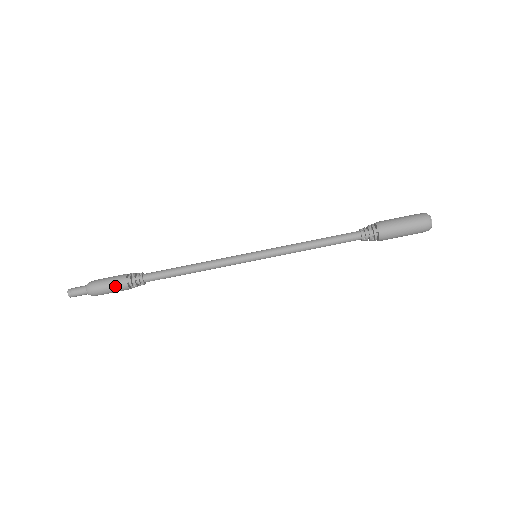
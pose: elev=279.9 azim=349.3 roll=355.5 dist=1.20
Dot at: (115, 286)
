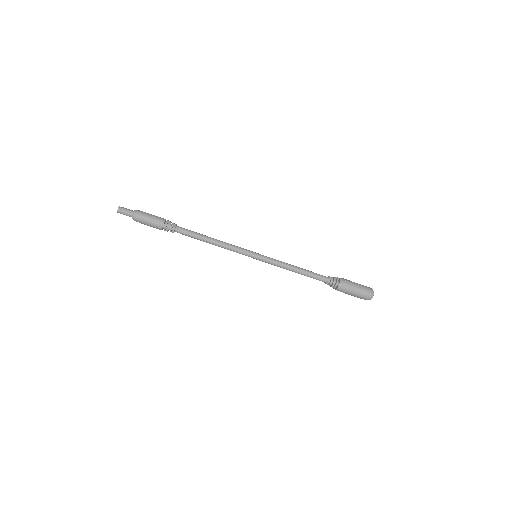
Dot at: (154, 224)
